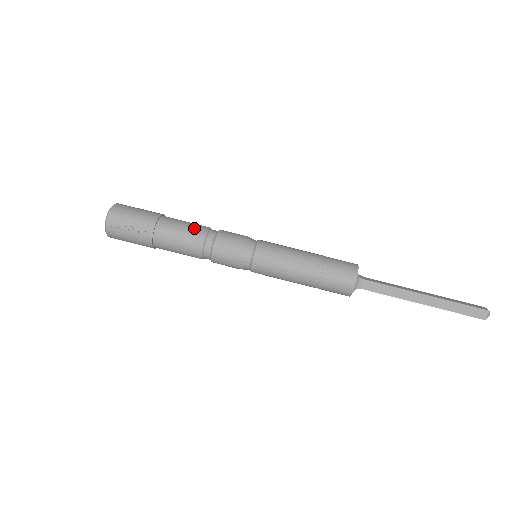
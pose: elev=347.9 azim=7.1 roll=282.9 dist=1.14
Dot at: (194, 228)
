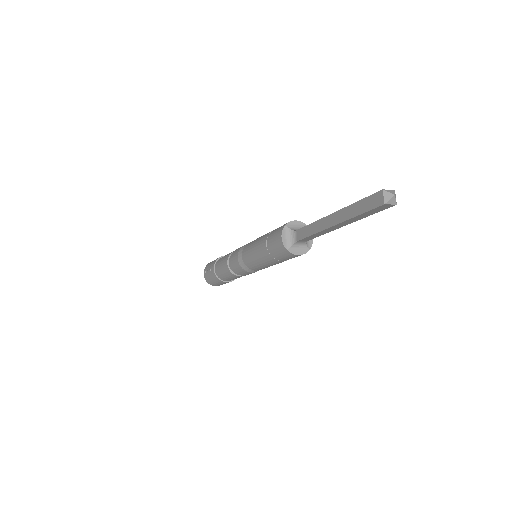
Dot at: occluded
